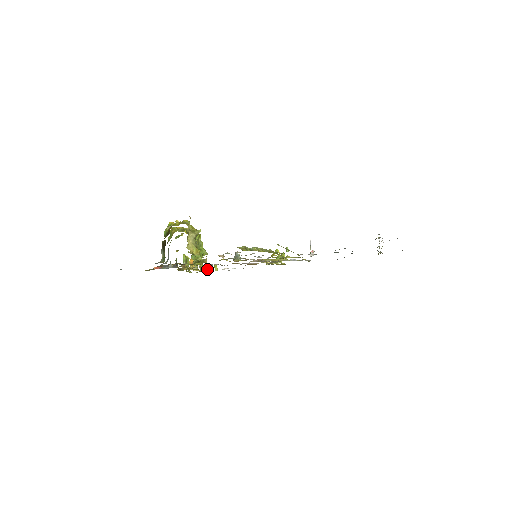
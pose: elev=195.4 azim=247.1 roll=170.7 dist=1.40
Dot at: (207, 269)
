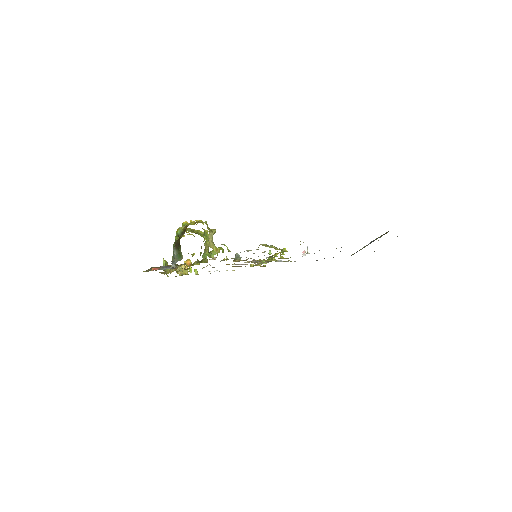
Dot at: (191, 272)
